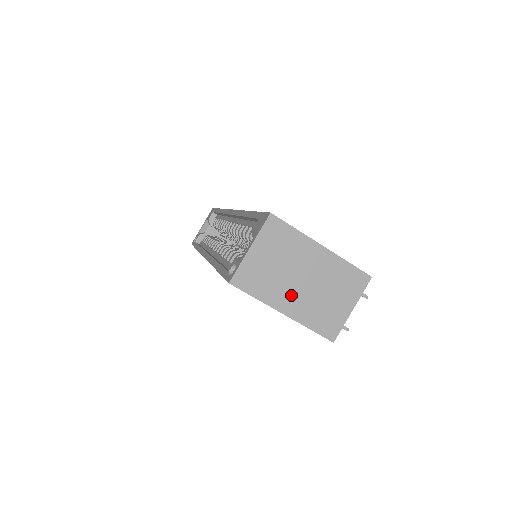
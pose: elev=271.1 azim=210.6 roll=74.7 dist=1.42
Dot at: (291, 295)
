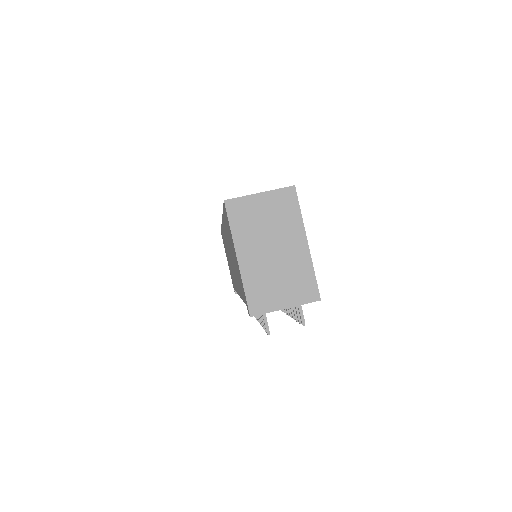
Dot at: (255, 252)
